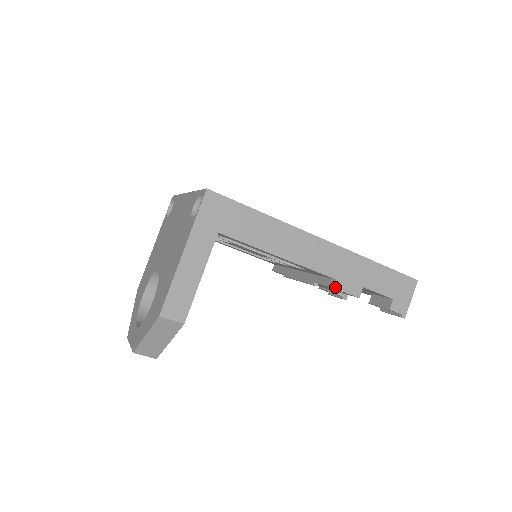
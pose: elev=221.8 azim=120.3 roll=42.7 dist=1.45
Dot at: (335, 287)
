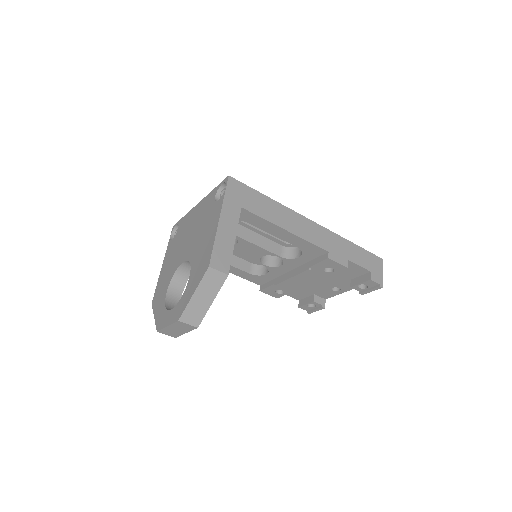
Dot at: (329, 258)
